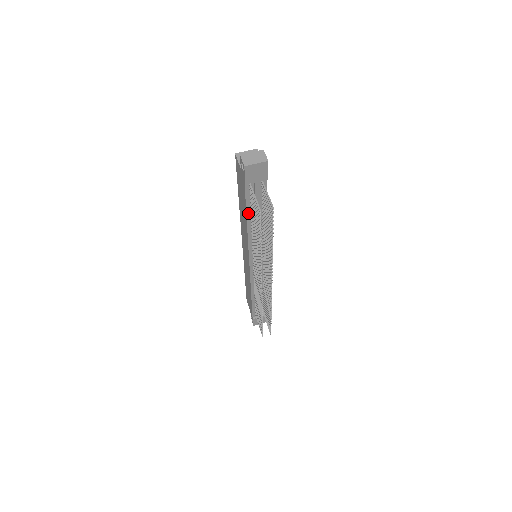
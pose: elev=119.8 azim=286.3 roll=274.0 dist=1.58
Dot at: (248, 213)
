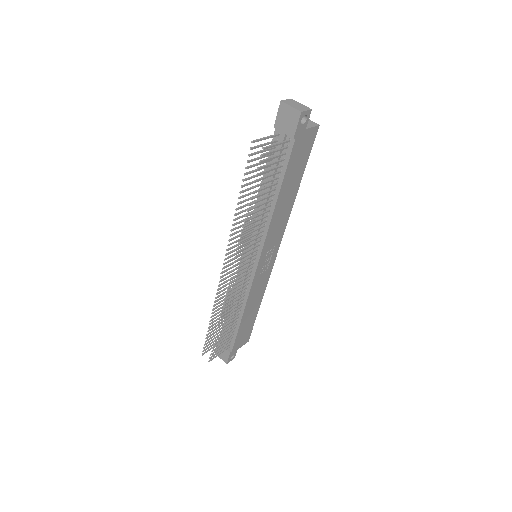
Dot at: (265, 175)
